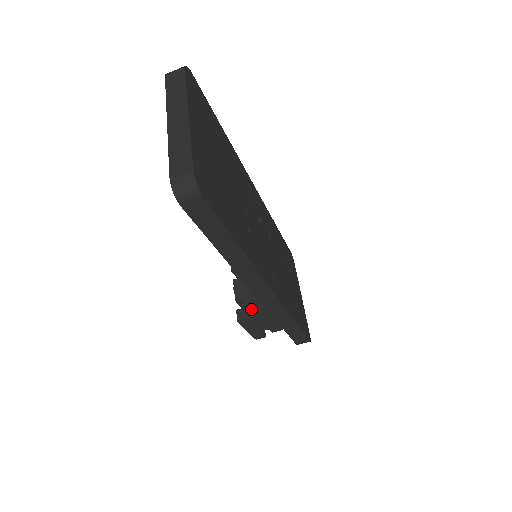
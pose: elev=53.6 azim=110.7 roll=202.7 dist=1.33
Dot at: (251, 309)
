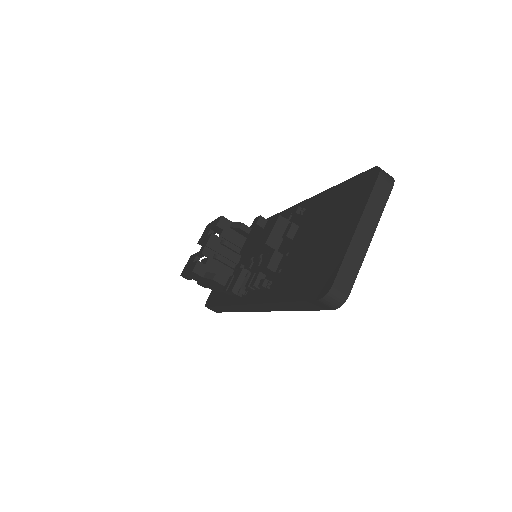
Dot at: (212, 275)
